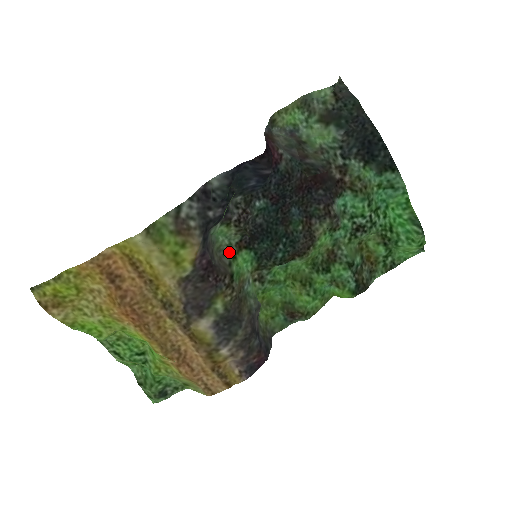
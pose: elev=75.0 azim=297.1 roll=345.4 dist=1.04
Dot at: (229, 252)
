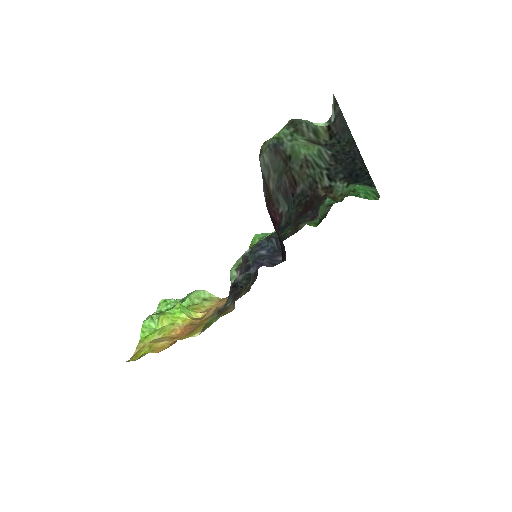
Dot at: occluded
